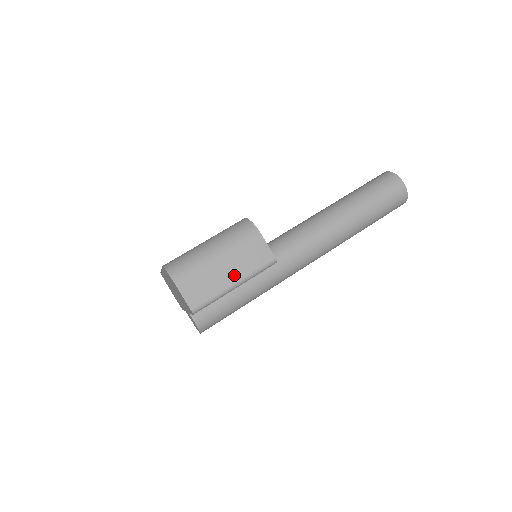
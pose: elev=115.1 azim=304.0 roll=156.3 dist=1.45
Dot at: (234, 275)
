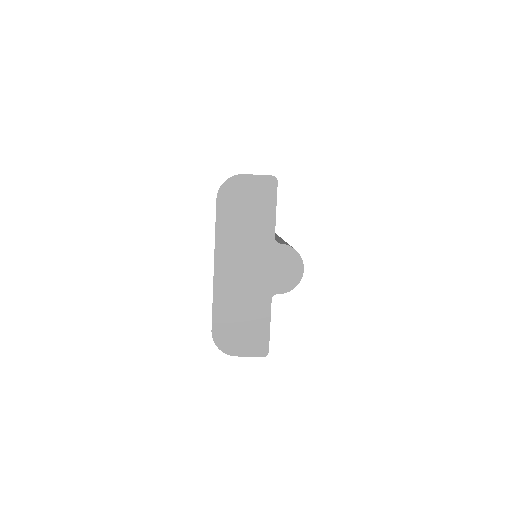
Dot at: occluded
